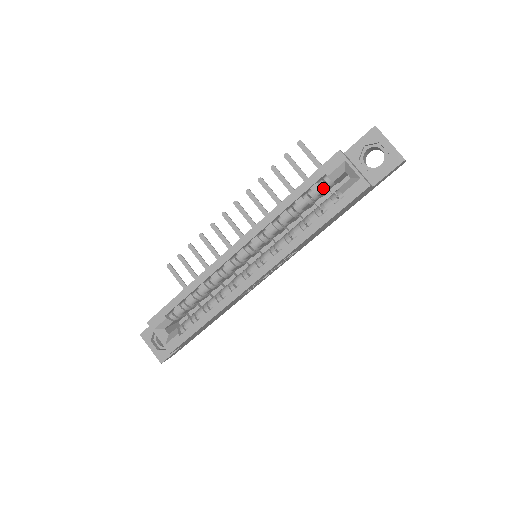
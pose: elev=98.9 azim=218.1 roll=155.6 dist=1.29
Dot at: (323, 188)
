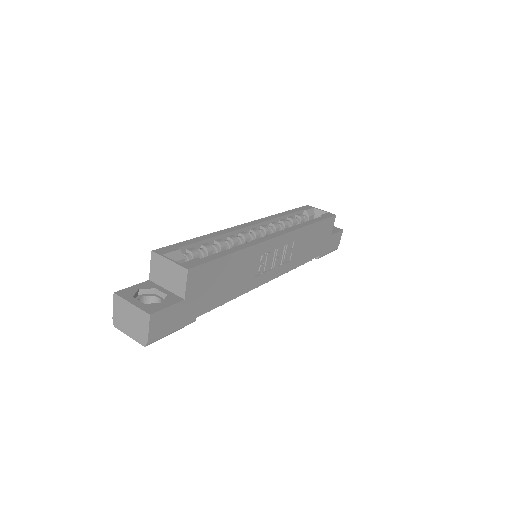
Dot at: (303, 219)
